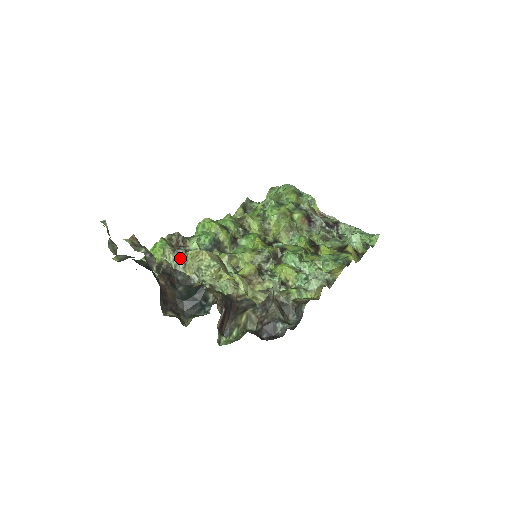
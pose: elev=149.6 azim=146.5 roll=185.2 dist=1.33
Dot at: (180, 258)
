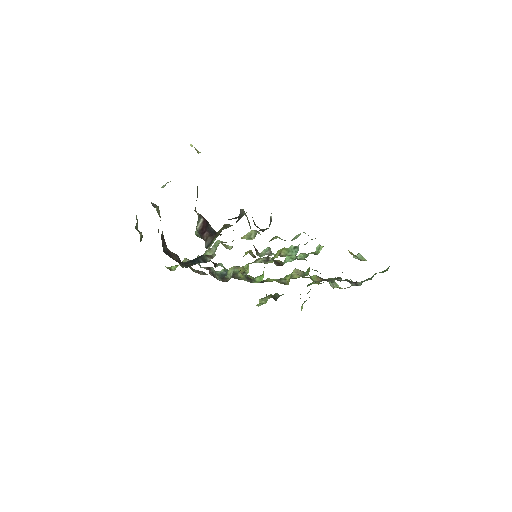
Dot at: (168, 182)
